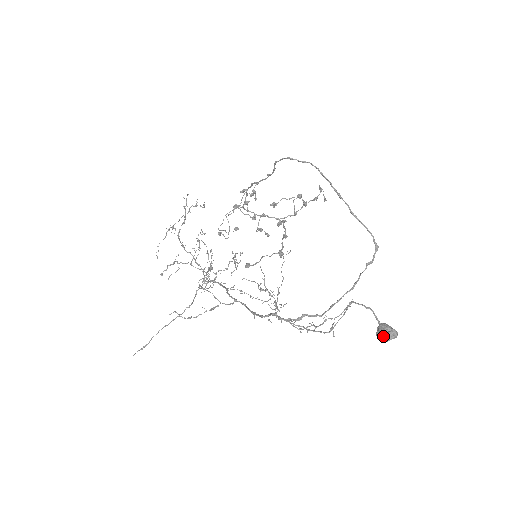
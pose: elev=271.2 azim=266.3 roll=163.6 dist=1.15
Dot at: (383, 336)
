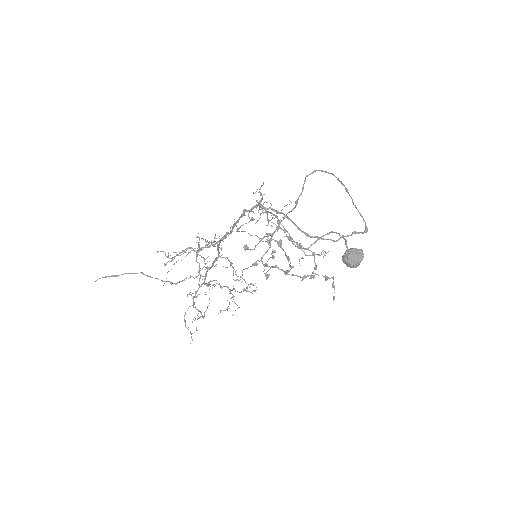
Dot at: (348, 251)
